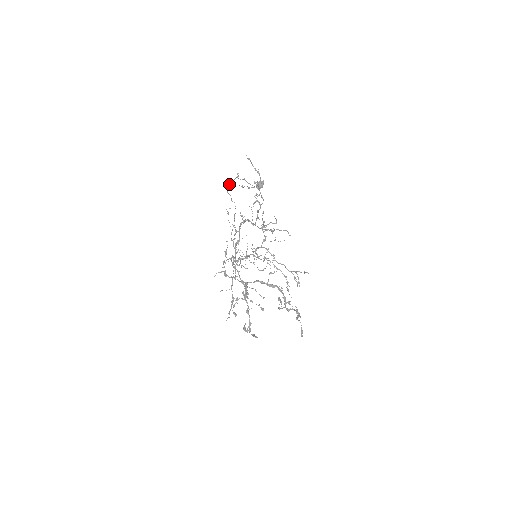
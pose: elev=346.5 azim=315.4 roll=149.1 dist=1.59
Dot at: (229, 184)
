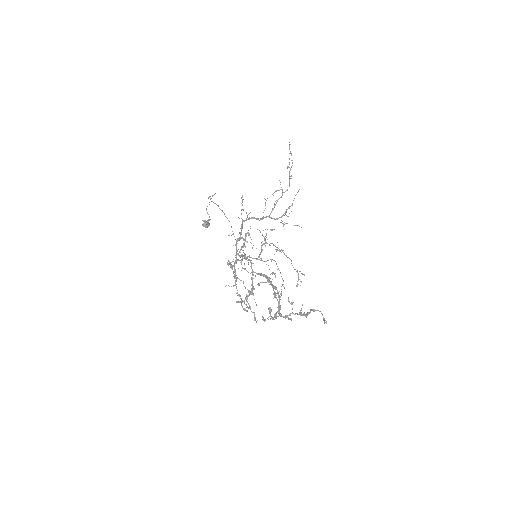
Dot at: (212, 195)
